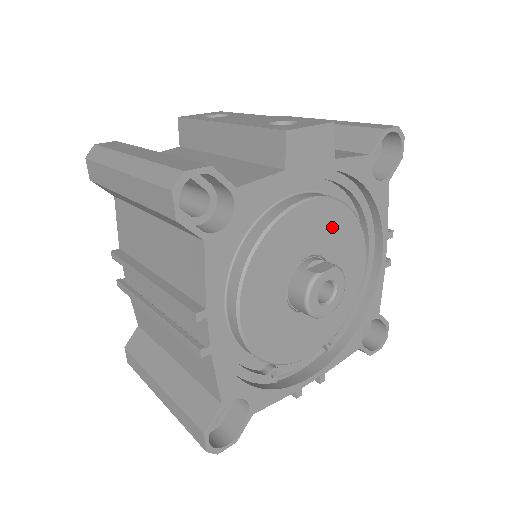
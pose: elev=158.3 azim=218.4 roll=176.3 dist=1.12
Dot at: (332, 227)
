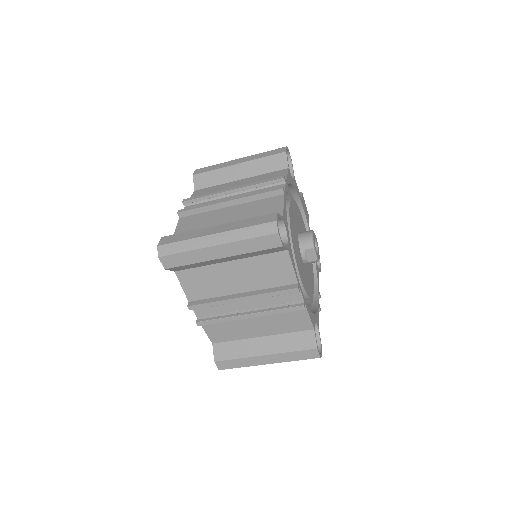
Dot at: occluded
